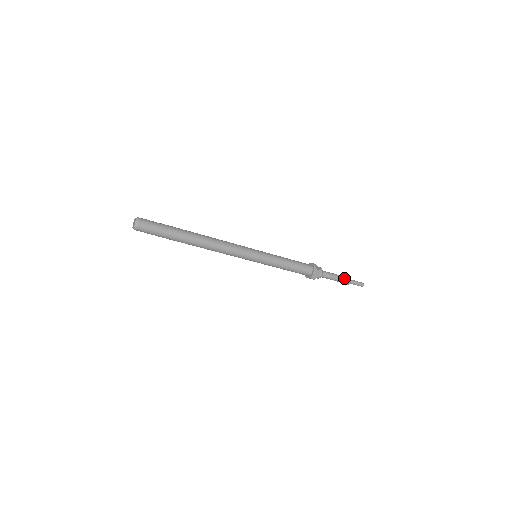
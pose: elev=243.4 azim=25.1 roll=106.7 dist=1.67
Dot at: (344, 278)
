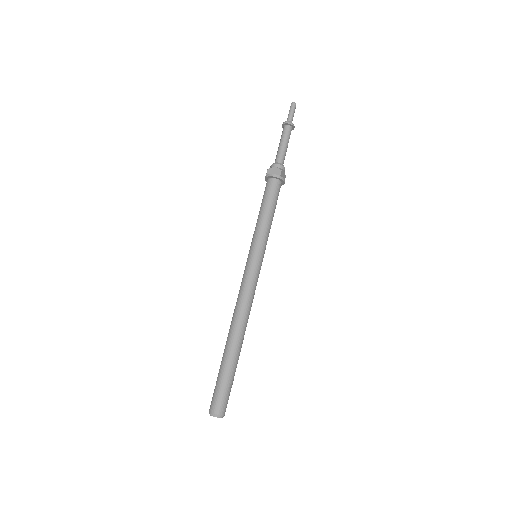
Dot at: (287, 132)
